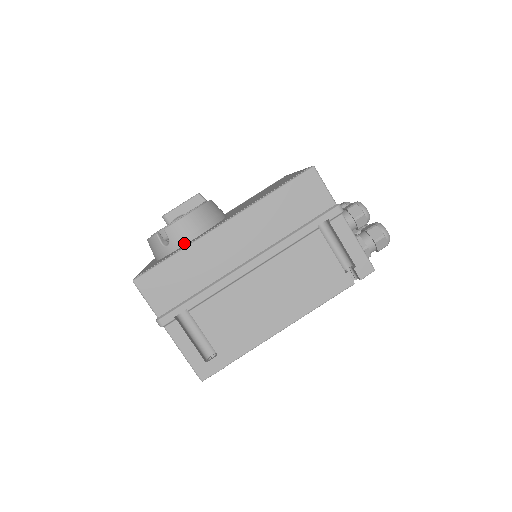
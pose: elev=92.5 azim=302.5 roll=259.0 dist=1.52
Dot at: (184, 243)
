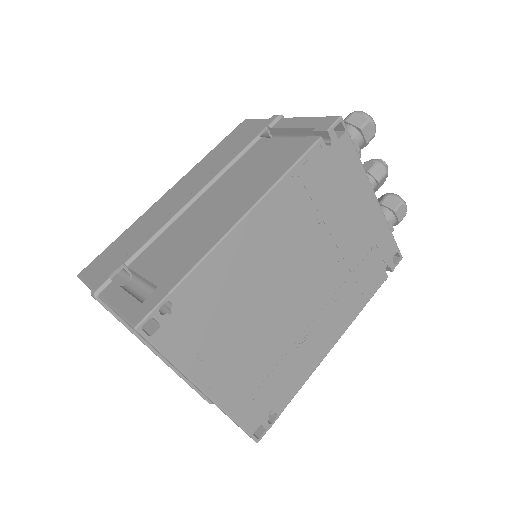
Dot at: occluded
